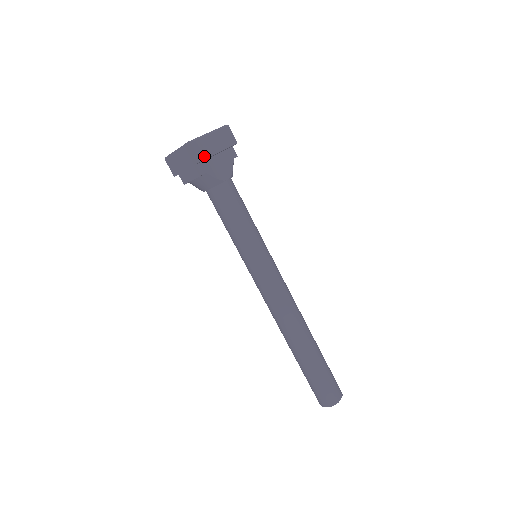
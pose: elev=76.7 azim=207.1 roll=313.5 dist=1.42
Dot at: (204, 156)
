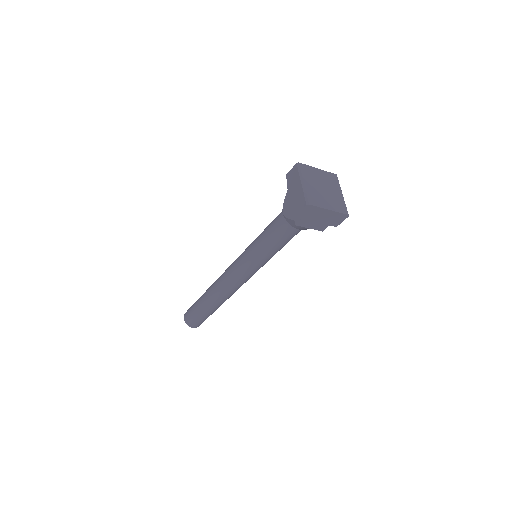
Dot at: occluded
